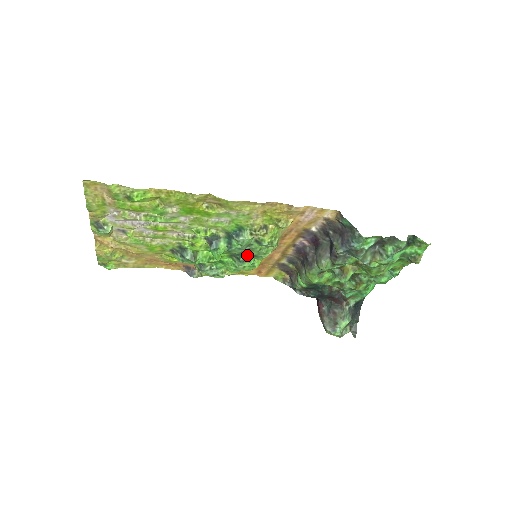
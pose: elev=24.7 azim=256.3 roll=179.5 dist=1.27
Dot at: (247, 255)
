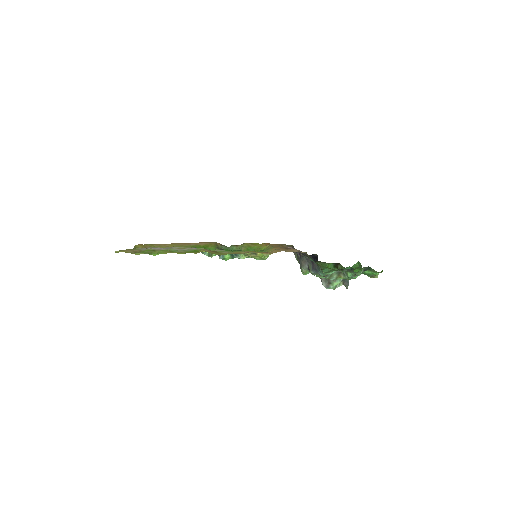
Dot at: occluded
